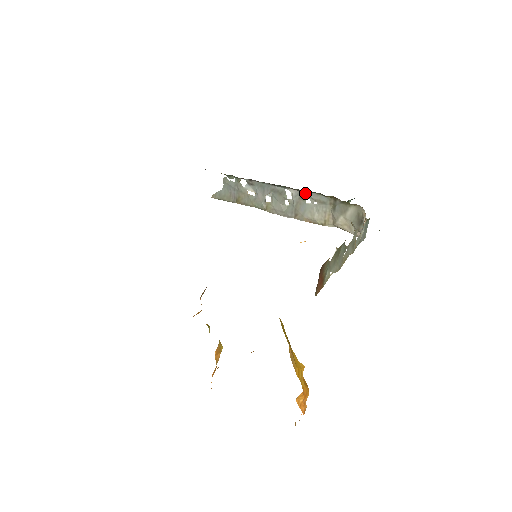
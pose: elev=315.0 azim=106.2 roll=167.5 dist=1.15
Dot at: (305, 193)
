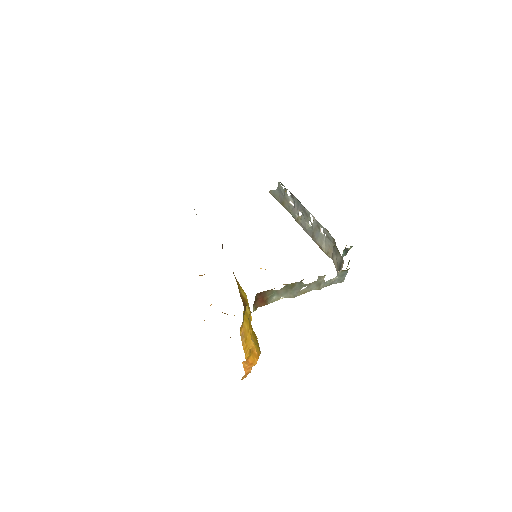
Dot at: (320, 224)
